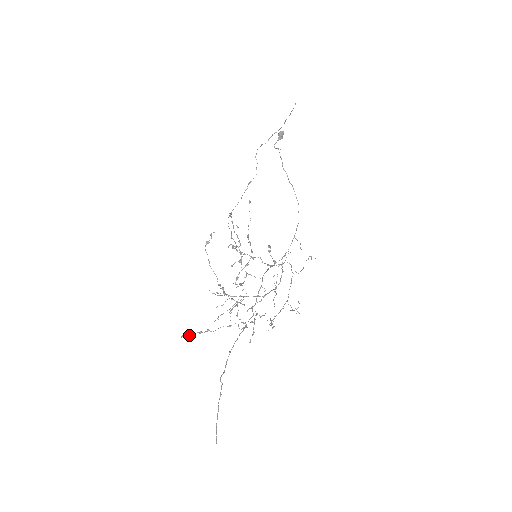
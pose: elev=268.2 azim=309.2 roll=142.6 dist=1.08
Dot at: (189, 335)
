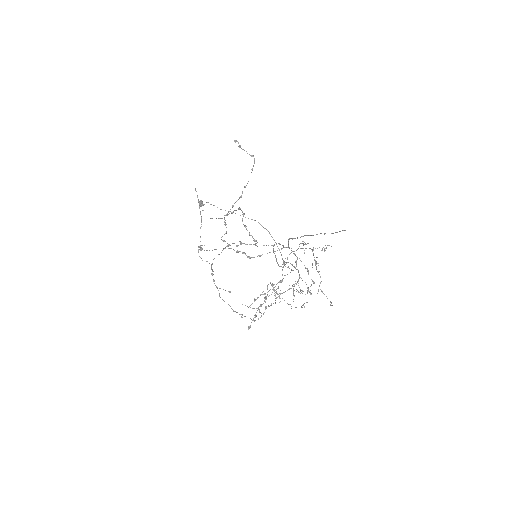
Dot at: (253, 319)
